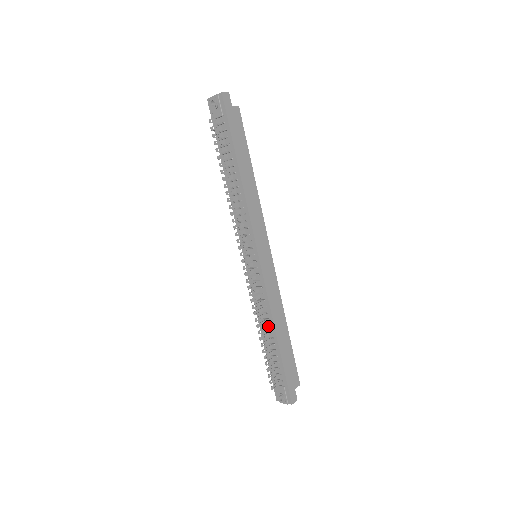
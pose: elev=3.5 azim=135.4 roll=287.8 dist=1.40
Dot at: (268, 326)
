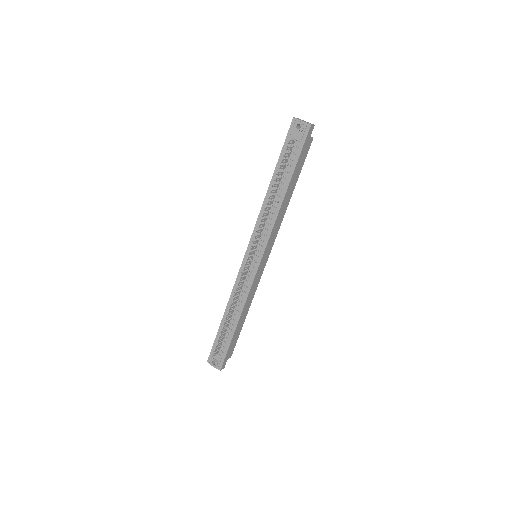
Dot at: (235, 311)
